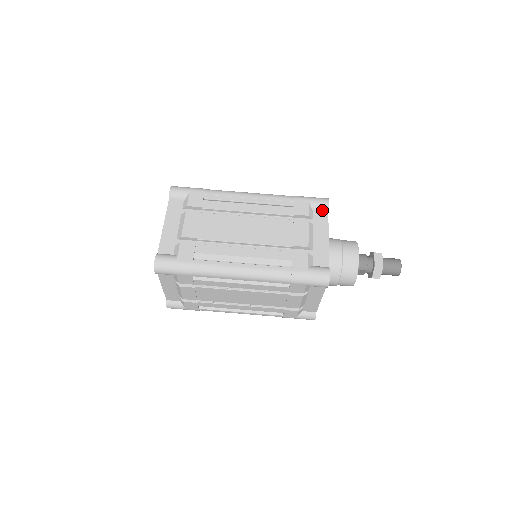
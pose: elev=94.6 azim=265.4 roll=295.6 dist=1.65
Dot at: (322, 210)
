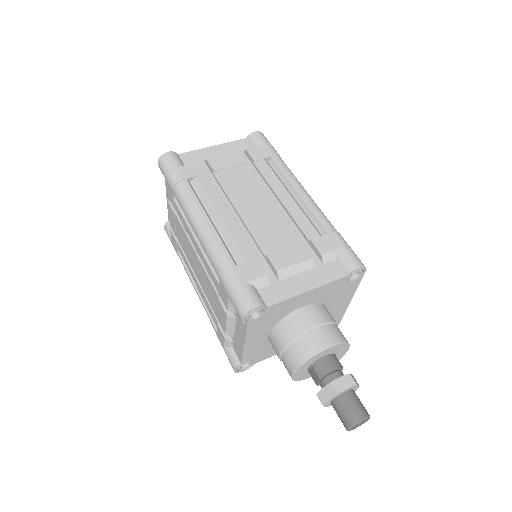
Dot at: (343, 268)
